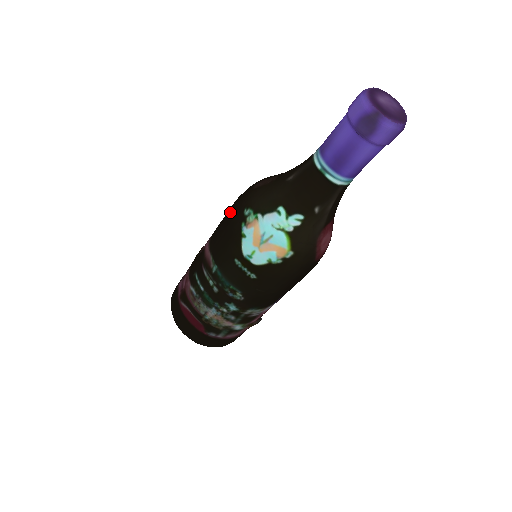
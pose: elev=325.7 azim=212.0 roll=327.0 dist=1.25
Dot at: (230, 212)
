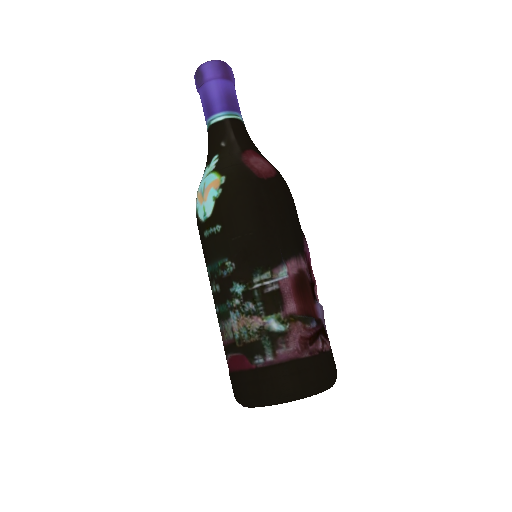
Dot at: occluded
